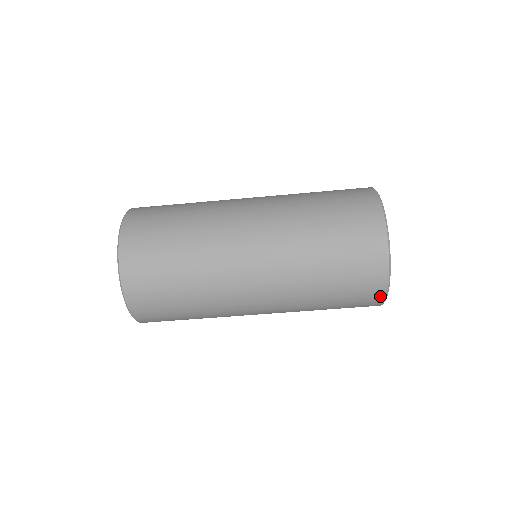
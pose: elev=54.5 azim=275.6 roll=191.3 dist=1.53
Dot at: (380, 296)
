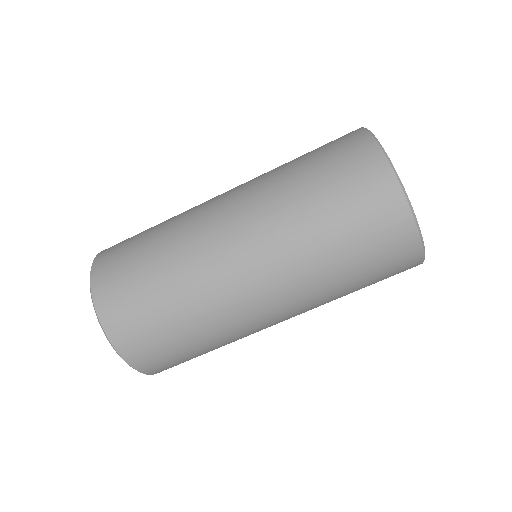
Dot at: (416, 260)
